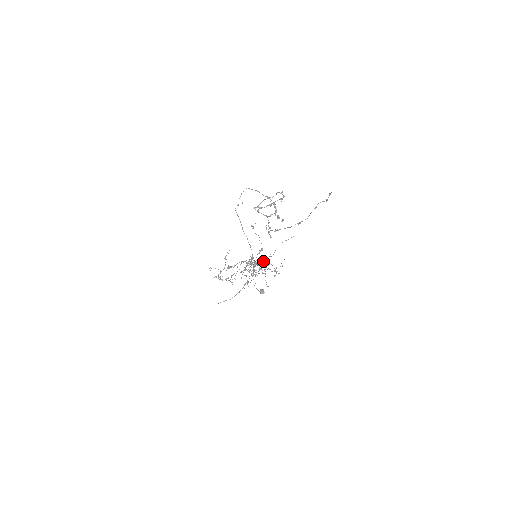
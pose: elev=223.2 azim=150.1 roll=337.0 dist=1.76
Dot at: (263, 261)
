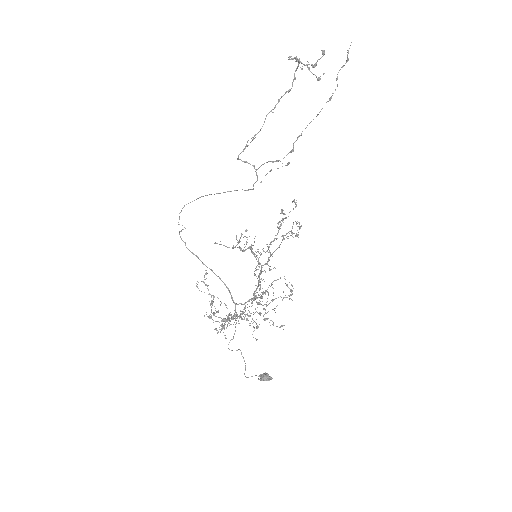
Dot at: occluded
